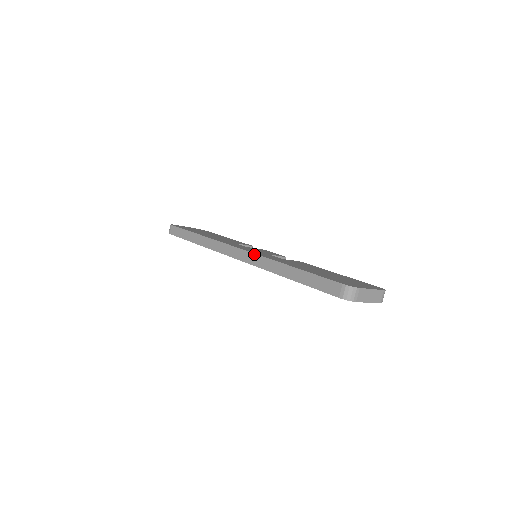
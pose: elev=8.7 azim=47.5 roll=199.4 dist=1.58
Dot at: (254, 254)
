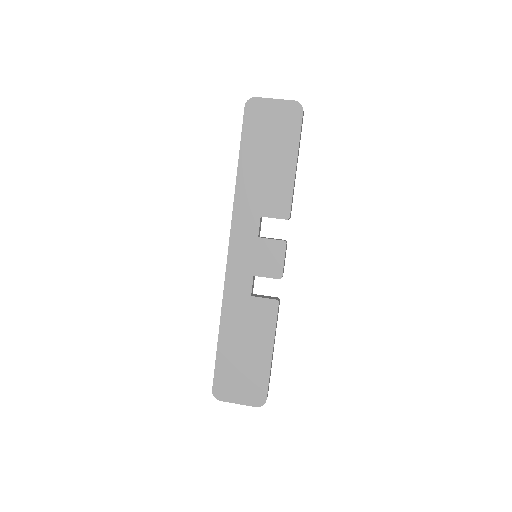
Dot at: occluded
